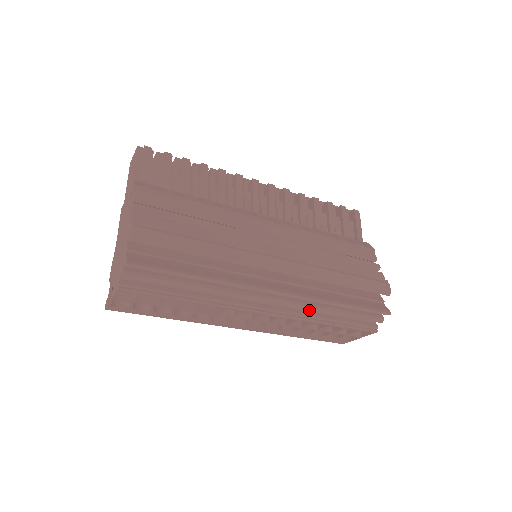
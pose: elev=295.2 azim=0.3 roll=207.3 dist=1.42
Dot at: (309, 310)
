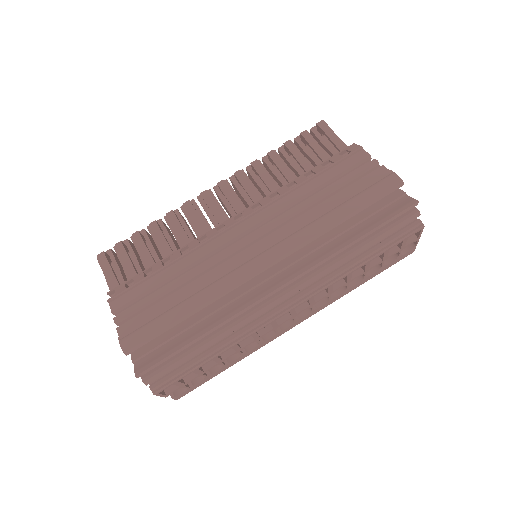
Dot at: occluded
